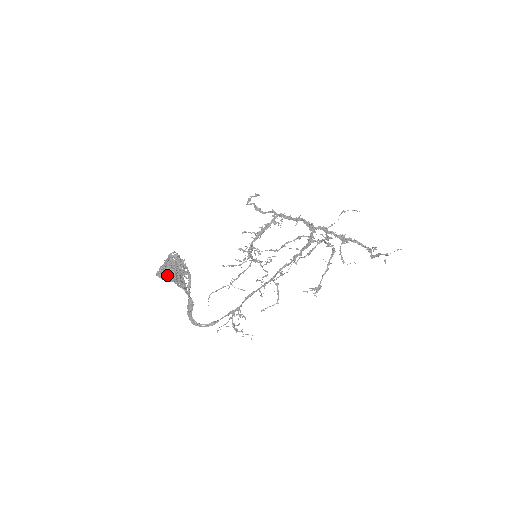
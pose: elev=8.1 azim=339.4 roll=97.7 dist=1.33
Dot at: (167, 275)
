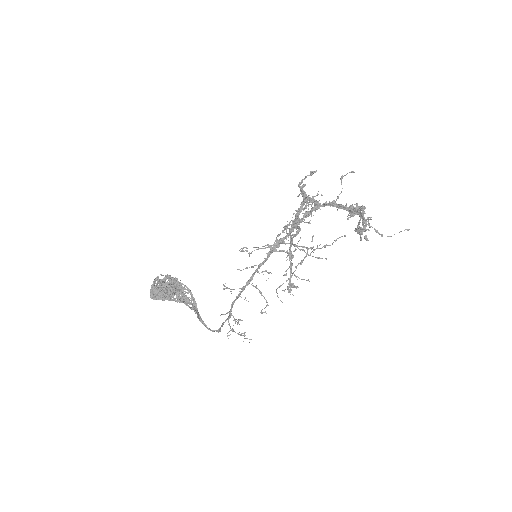
Dot at: (156, 296)
